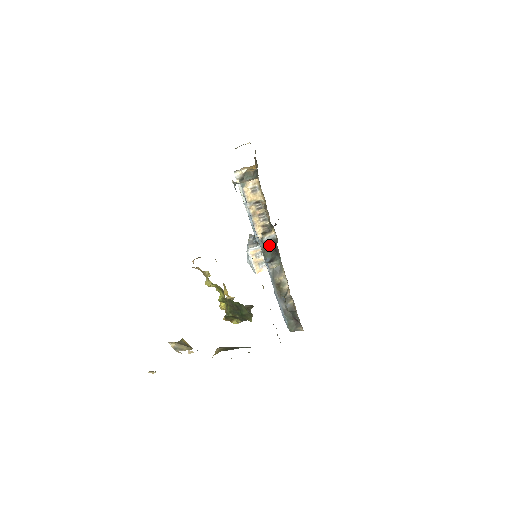
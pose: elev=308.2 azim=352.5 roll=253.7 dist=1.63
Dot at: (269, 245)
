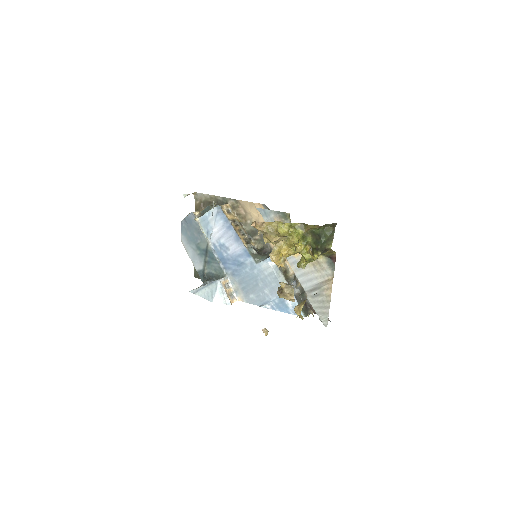
Dot at: (257, 251)
